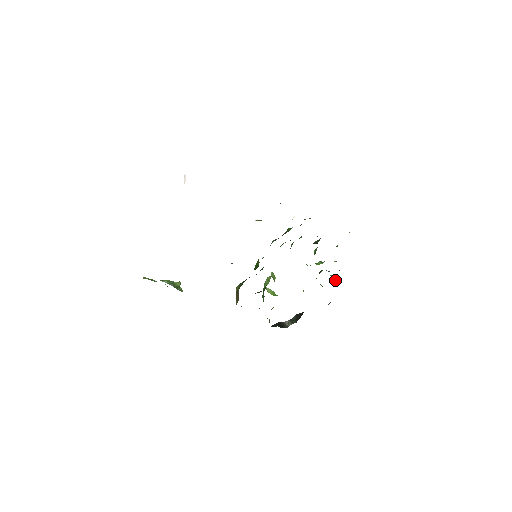
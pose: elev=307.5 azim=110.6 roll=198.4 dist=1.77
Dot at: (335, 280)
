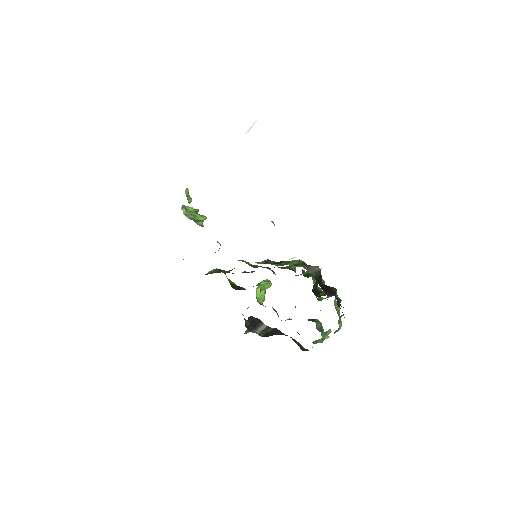
Dot at: (318, 340)
